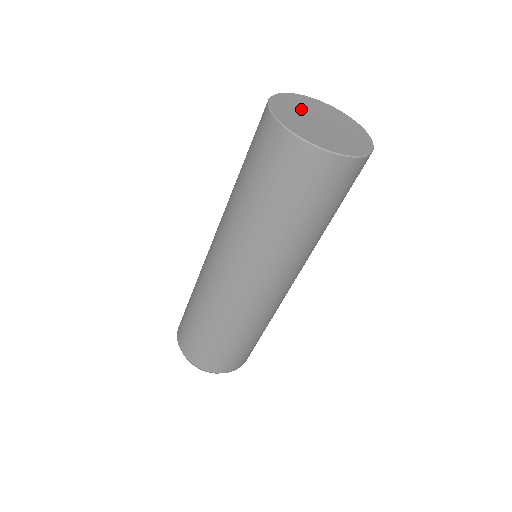
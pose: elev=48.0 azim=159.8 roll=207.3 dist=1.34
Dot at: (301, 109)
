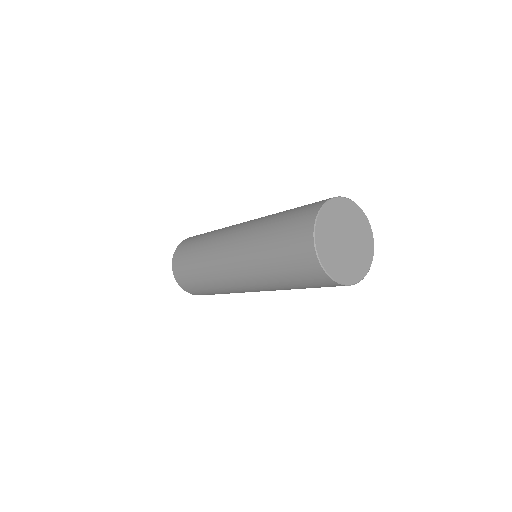
Dot at: (333, 241)
